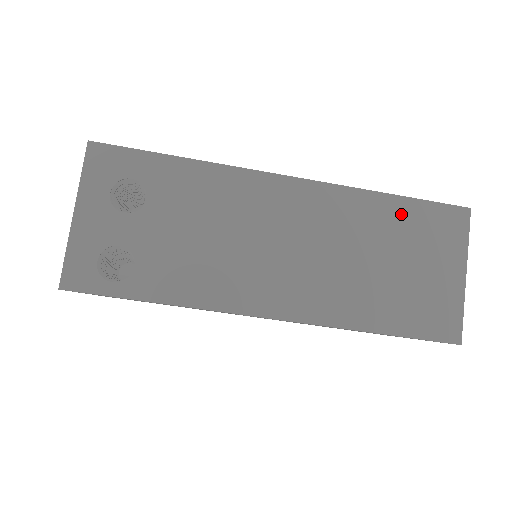
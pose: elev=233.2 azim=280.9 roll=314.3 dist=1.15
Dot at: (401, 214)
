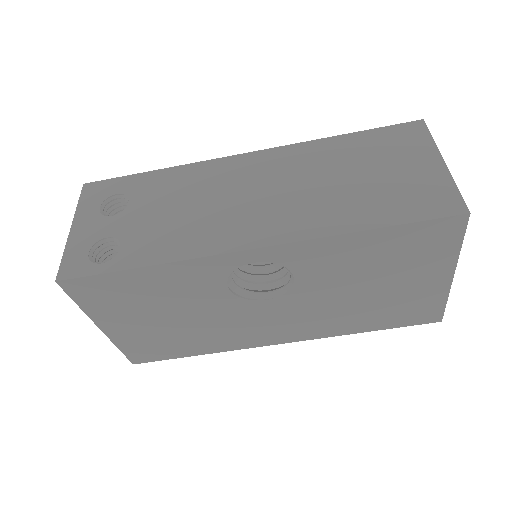
Dot at: (356, 143)
